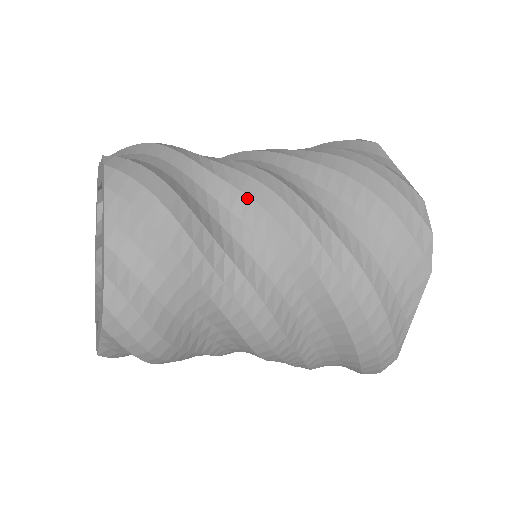
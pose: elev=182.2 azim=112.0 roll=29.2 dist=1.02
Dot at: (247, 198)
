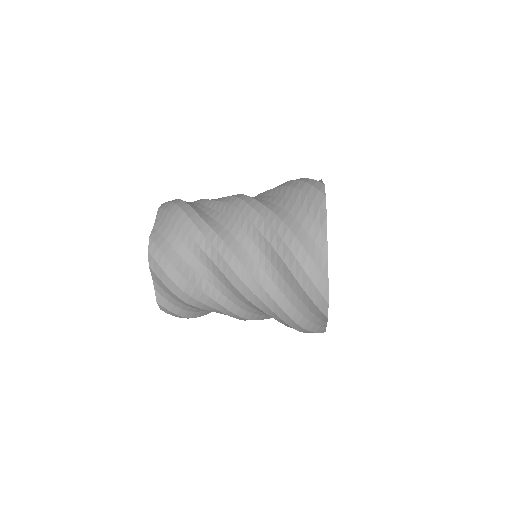
Dot at: (220, 271)
